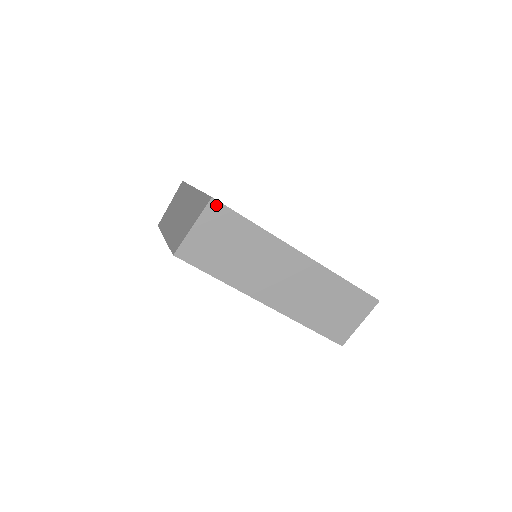
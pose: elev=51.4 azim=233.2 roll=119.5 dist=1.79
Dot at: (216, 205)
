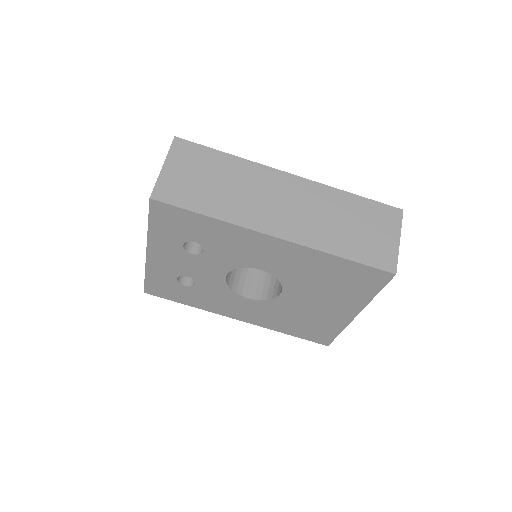
Dot at: (181, 143)
